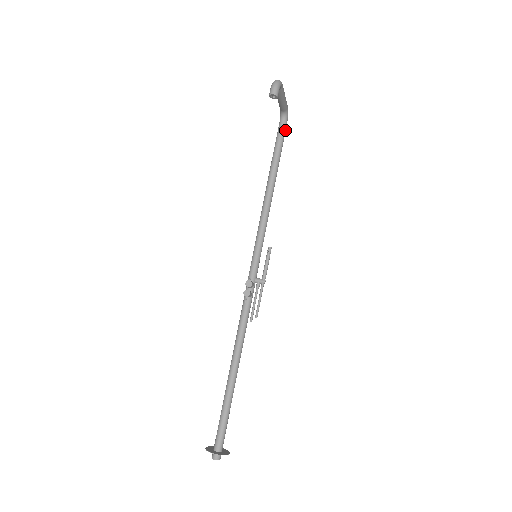
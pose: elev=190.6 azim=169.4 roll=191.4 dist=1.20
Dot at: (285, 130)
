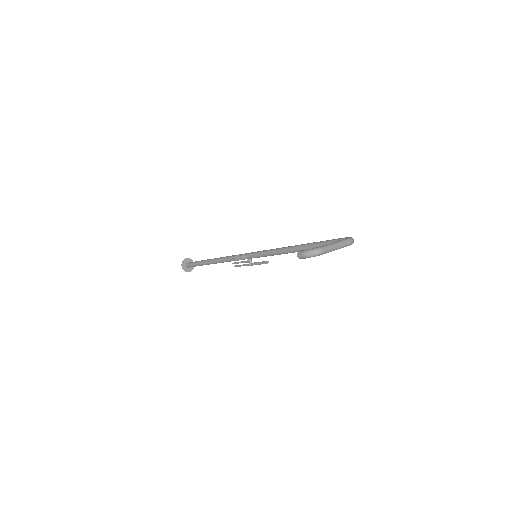
Dot at: occluded
